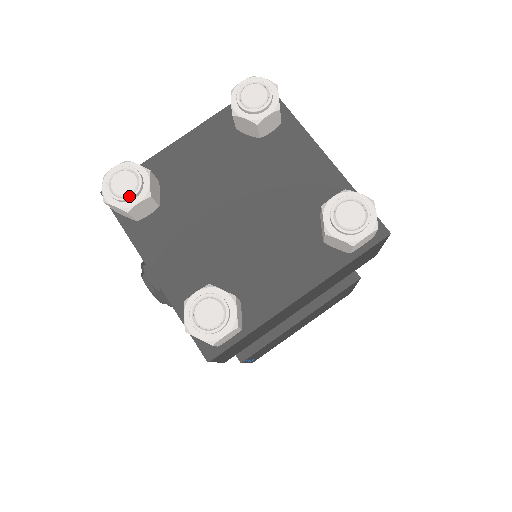
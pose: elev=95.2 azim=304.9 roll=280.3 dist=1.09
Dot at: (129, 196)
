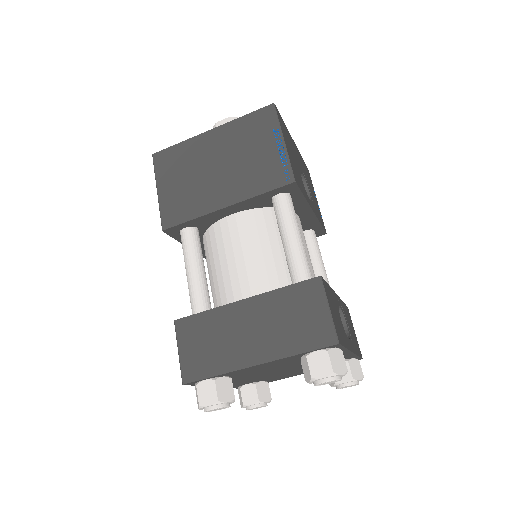
Dot at: occluded
